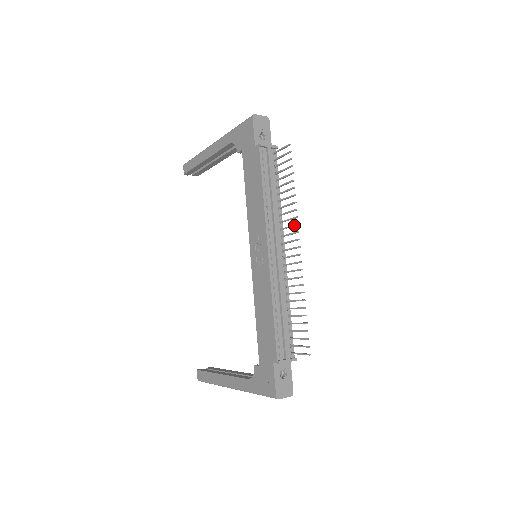
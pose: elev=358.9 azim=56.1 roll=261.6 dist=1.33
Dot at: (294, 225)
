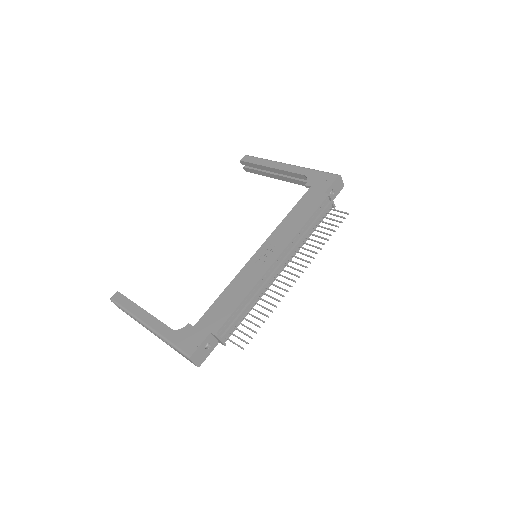
Dot at: (307, 261)
